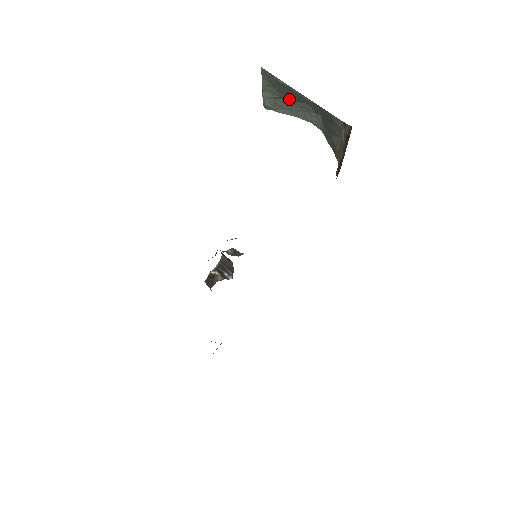
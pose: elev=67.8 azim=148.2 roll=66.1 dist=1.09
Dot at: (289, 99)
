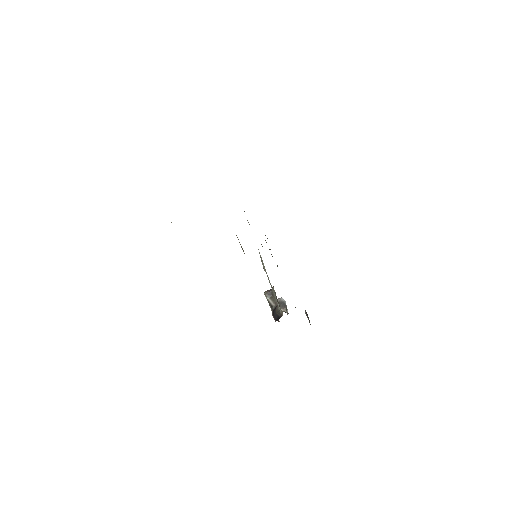
Dot at: occluded
